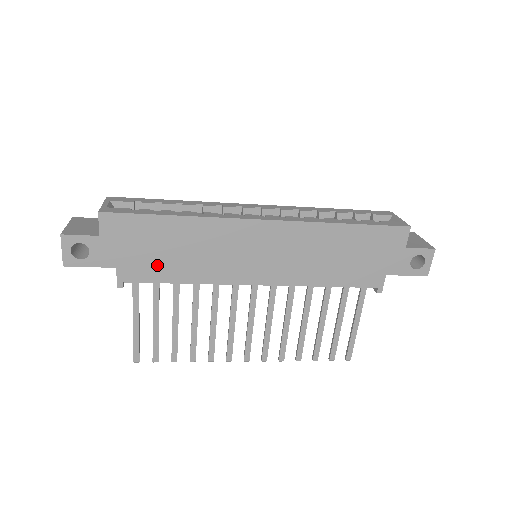
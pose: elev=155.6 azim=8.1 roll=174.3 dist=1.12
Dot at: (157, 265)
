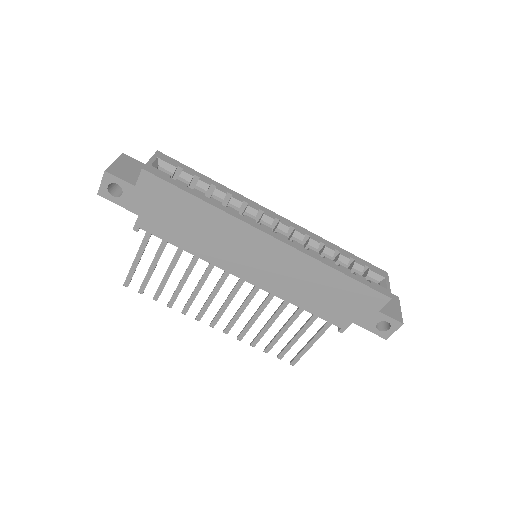
Dot at: (172, 229)
